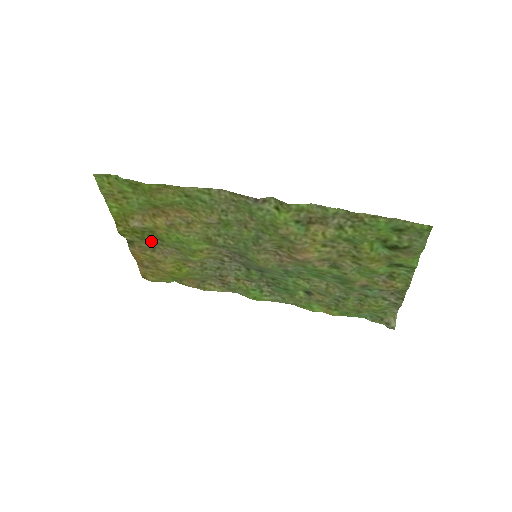
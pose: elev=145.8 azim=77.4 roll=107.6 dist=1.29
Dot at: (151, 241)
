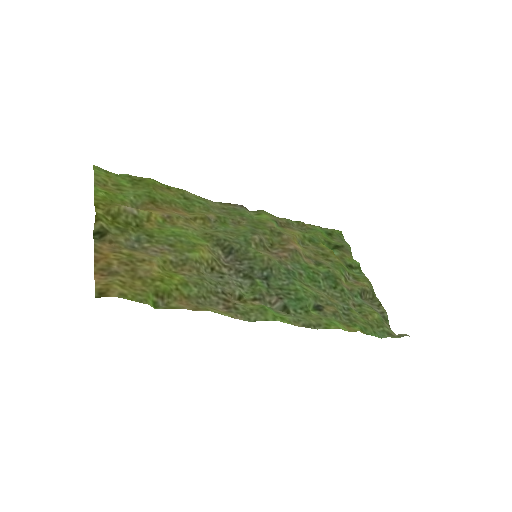
Dot at: (133, 239)
